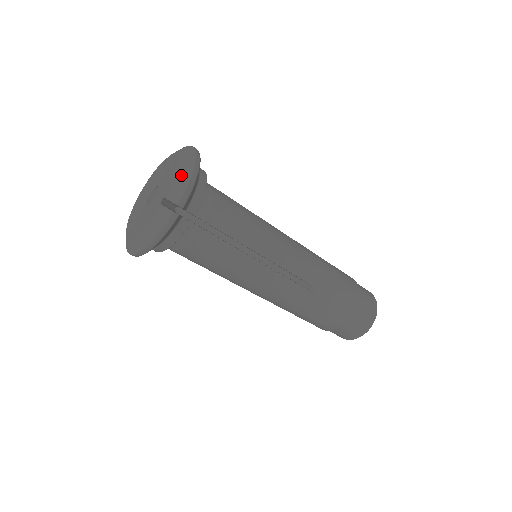
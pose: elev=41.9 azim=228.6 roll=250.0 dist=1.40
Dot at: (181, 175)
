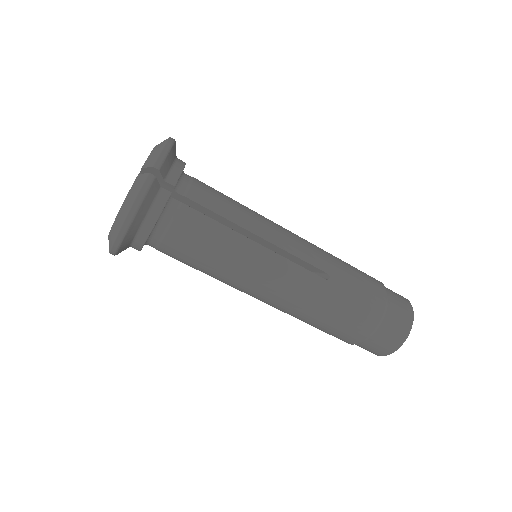
Dot at: (156, 149)
